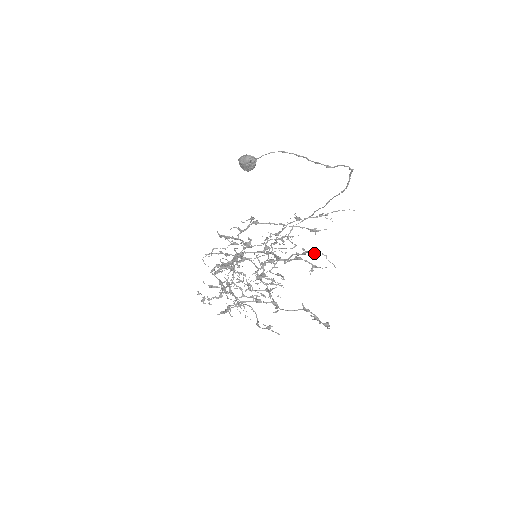
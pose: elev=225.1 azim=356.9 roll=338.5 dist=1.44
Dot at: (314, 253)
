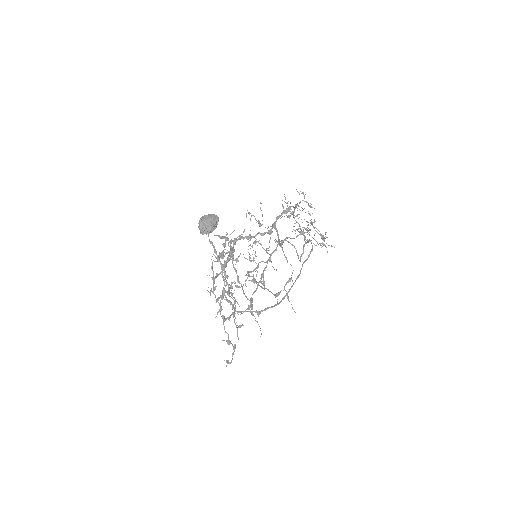
Dot at: occluded
